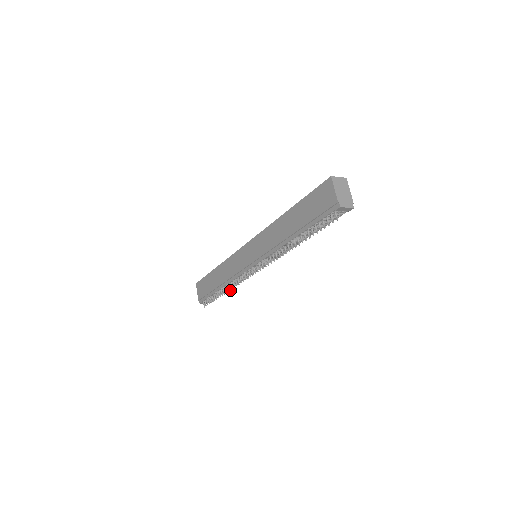
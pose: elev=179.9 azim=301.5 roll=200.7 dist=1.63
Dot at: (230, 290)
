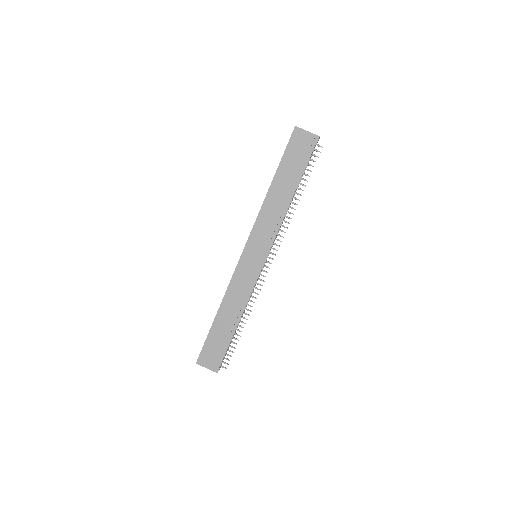
Dot at: (251, 311)
